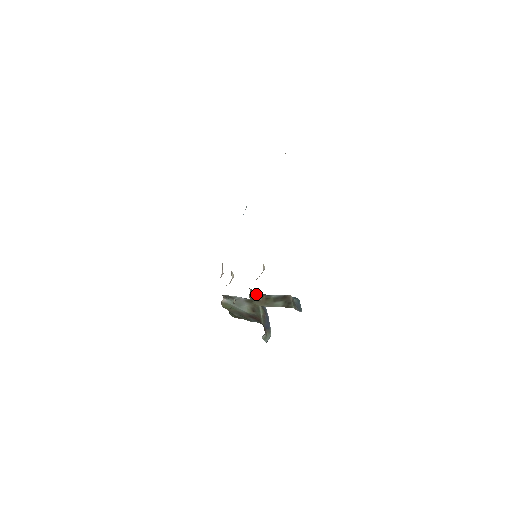
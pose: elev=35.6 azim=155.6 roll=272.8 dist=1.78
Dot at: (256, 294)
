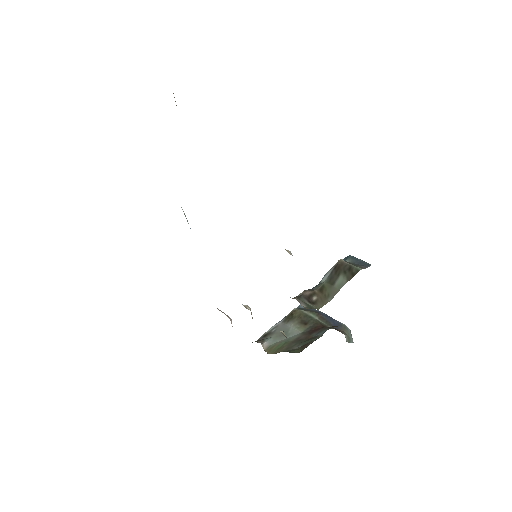
Dot at: (305, 297)
